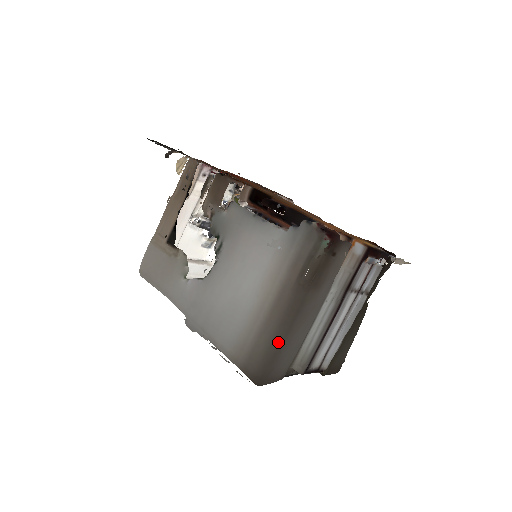
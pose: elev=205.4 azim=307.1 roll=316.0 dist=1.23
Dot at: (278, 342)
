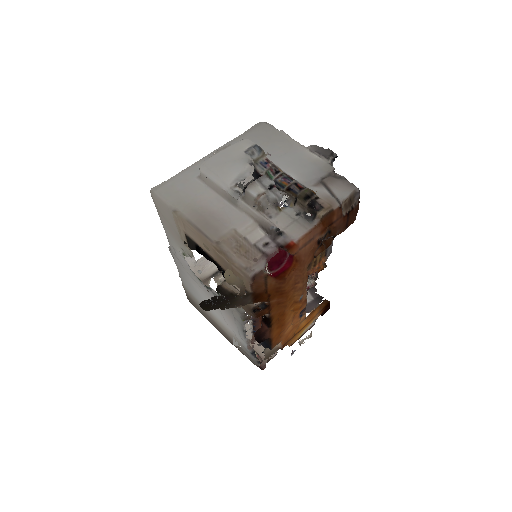
Dot at: occluded
